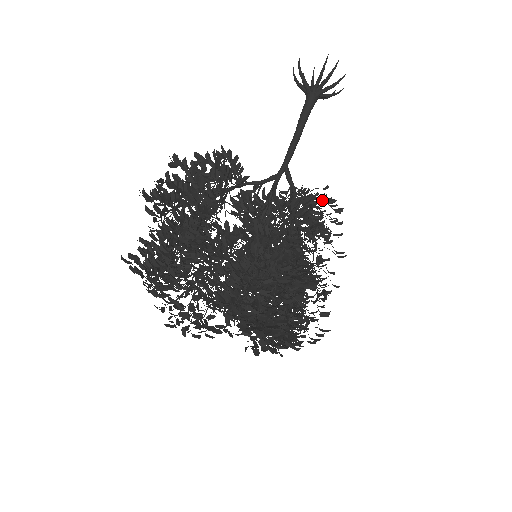
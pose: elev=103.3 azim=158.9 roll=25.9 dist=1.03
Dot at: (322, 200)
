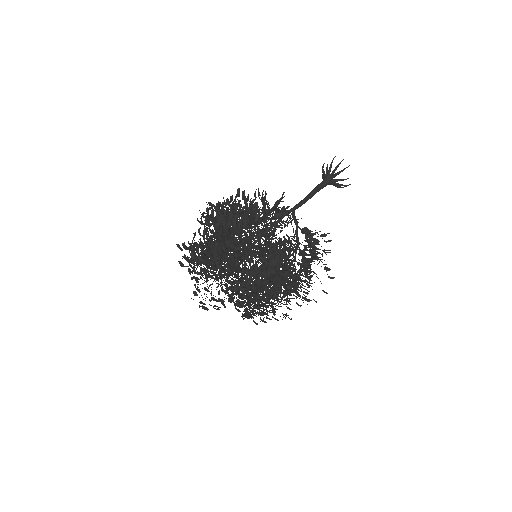
Dot at: occluded
